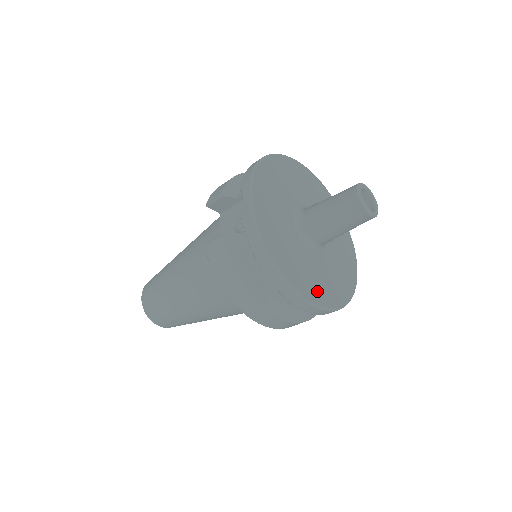
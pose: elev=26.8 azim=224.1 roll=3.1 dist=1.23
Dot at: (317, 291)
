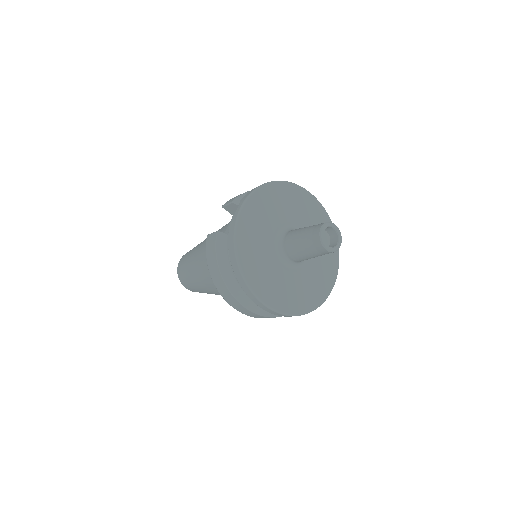
Dot at: (273, 295)
